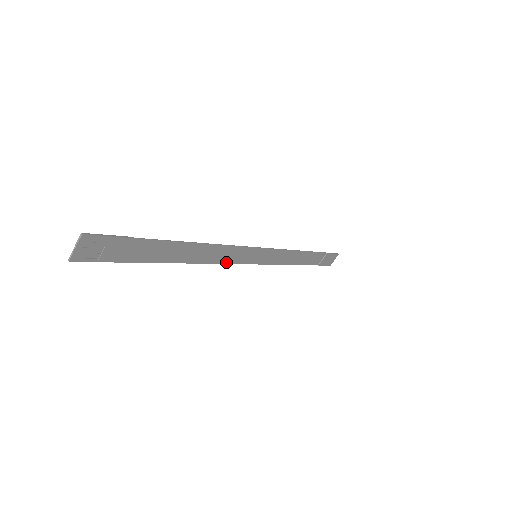
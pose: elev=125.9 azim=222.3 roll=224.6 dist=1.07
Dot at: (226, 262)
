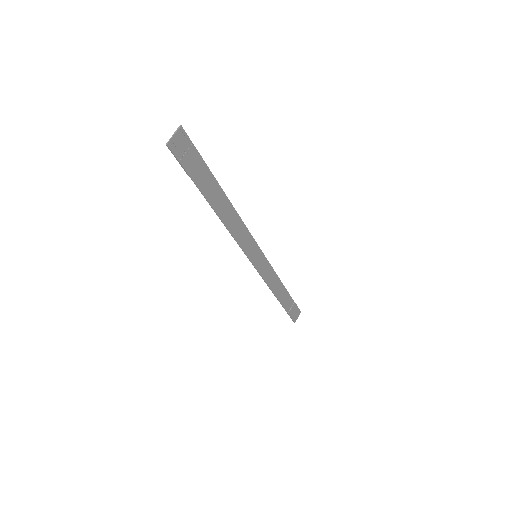
Dot at: (239, 244)
